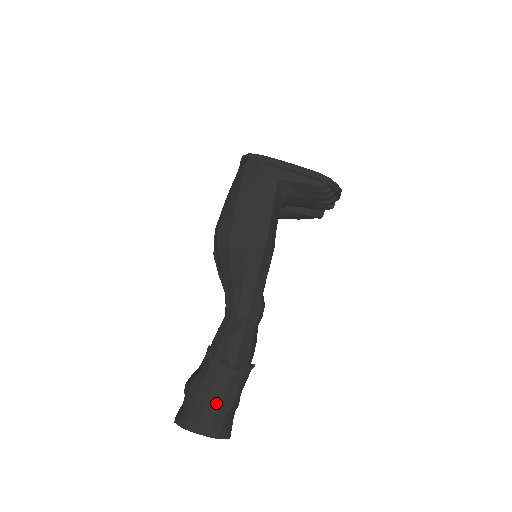
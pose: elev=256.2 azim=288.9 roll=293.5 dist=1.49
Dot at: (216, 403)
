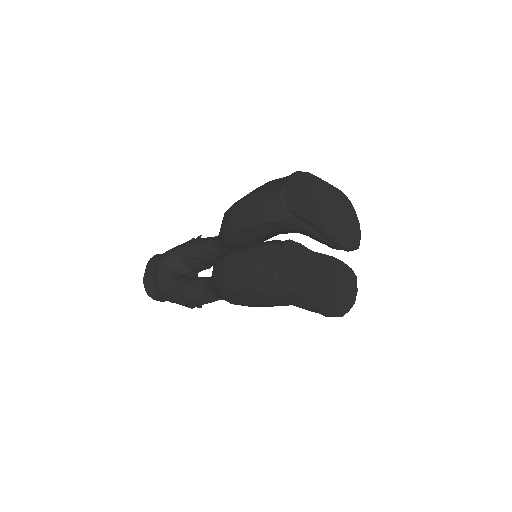
Dot at: (172, 302)
